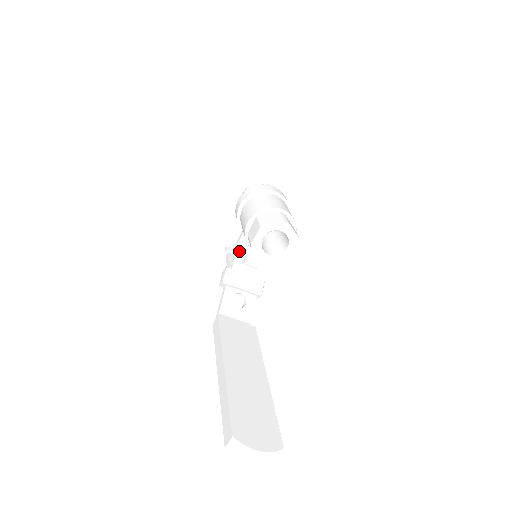
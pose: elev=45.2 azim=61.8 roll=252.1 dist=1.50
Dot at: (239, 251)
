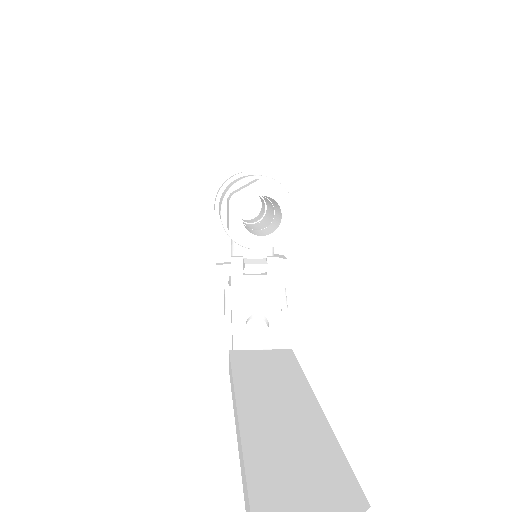
Dot at: (232, 259)
